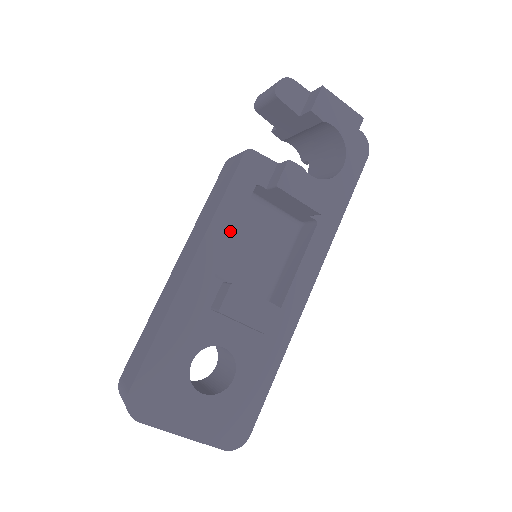
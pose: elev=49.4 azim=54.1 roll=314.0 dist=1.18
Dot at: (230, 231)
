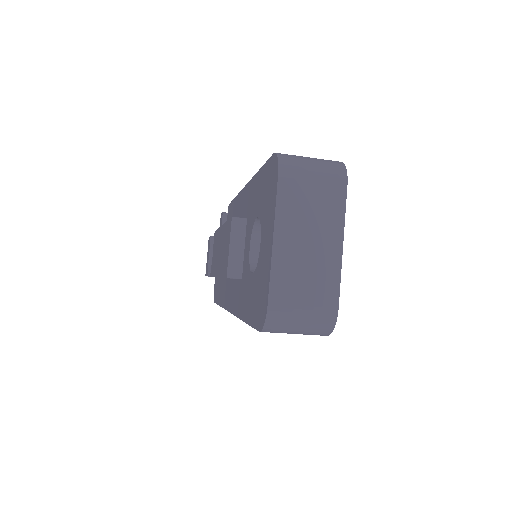
Dot at: occluded
